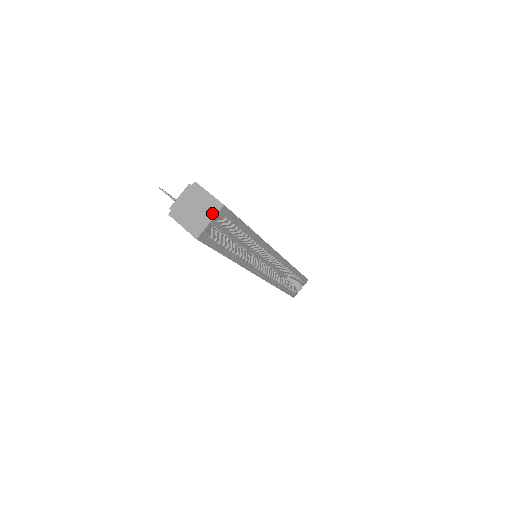
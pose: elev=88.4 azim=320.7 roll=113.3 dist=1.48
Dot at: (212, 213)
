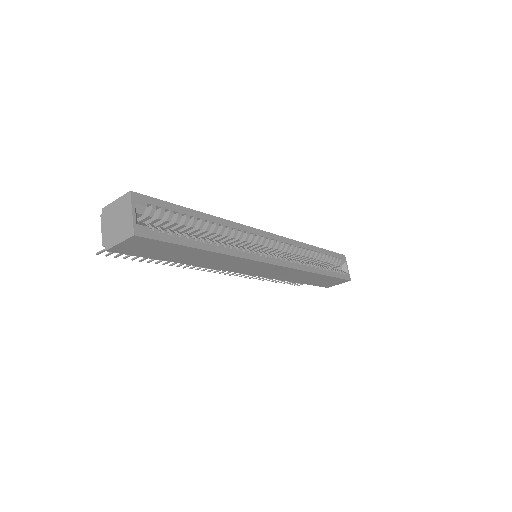
Dot at: (128, 206)
